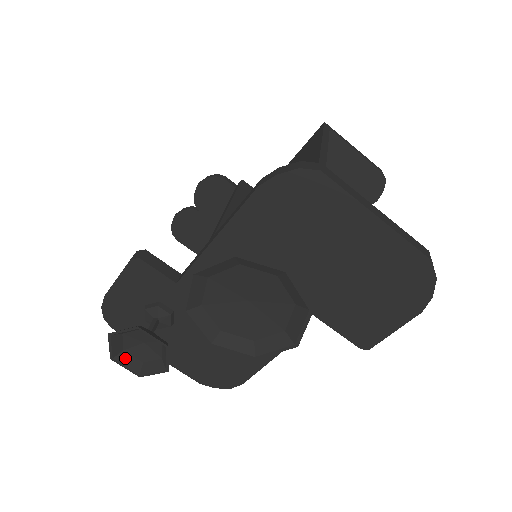
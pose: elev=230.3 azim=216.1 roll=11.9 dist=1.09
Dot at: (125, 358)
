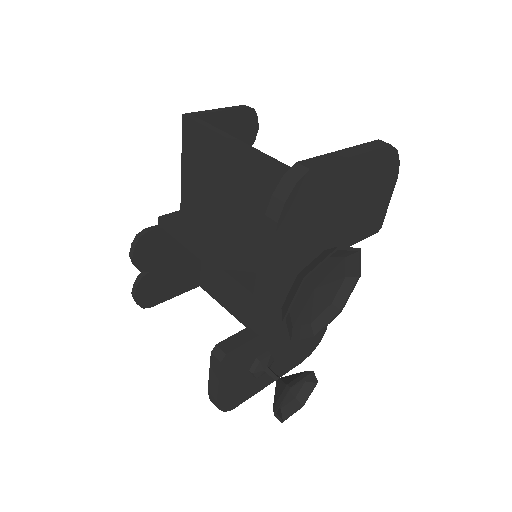
Dot at: (286, 411)
